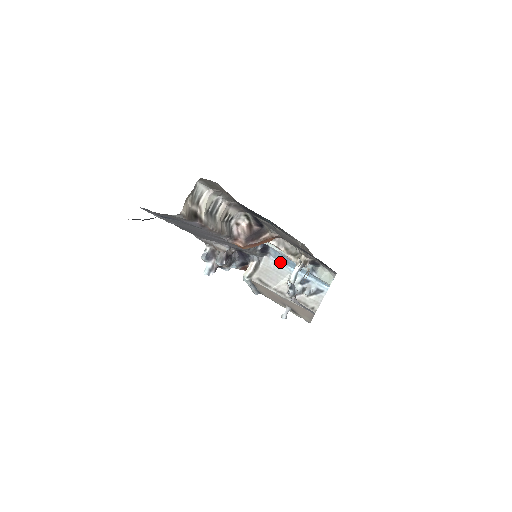
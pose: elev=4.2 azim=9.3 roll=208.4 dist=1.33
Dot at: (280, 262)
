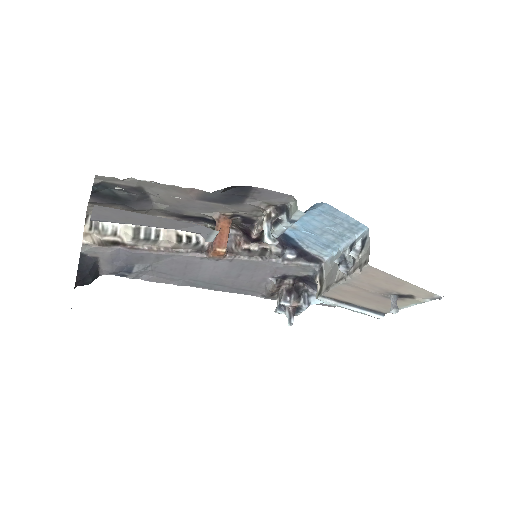
Dot at: (332, 255)
